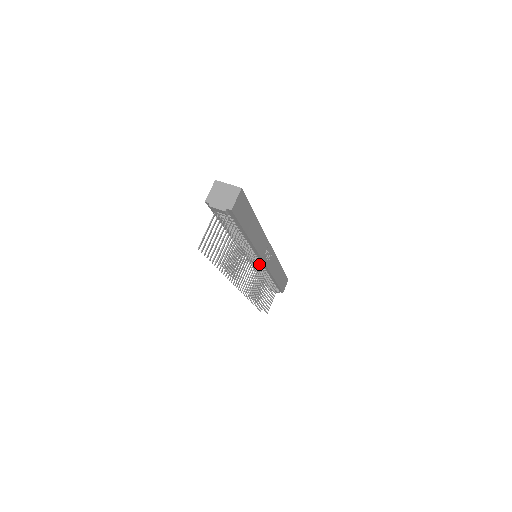
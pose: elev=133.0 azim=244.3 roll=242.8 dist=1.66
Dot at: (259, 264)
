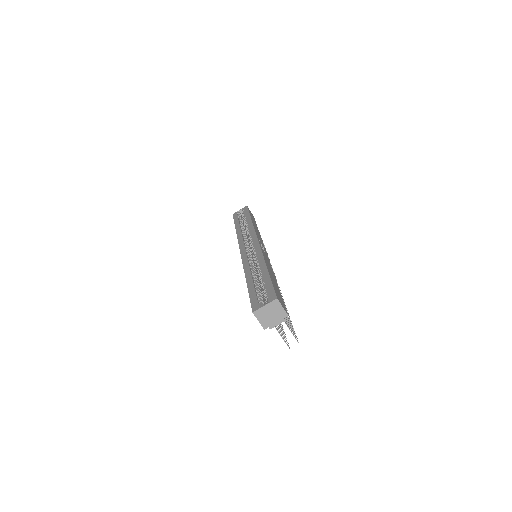
Dot at: occluded
